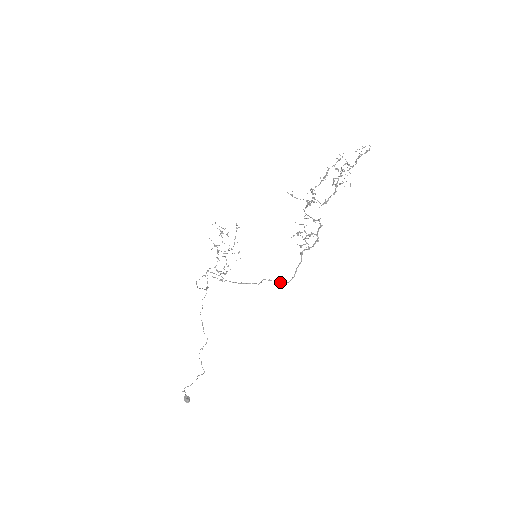
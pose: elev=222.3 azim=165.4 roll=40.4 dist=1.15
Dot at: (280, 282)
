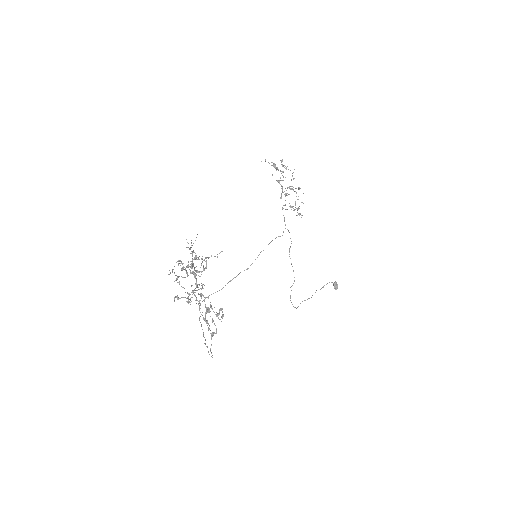
Dot at: (209, 354)
